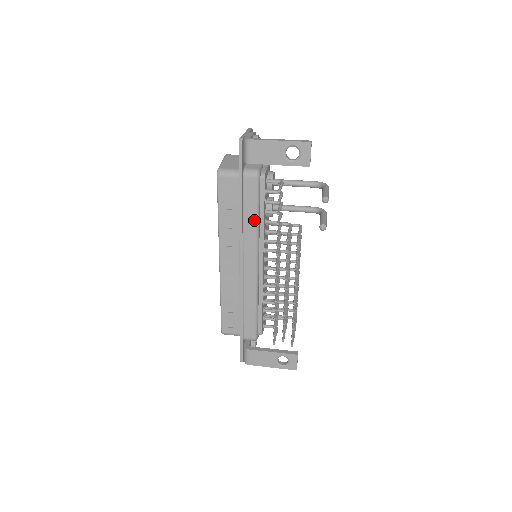
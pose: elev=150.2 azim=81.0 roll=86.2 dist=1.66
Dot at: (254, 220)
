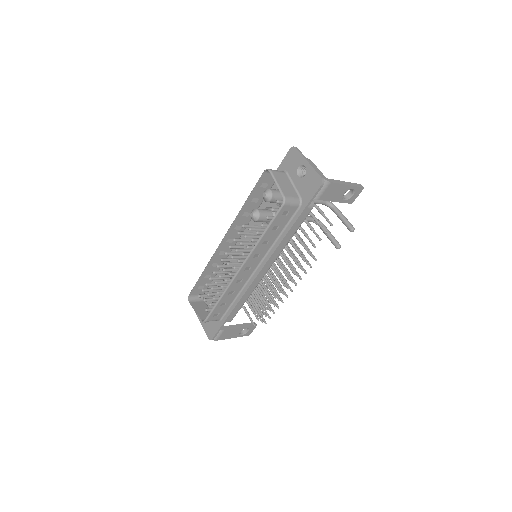
Dot at: occluded
